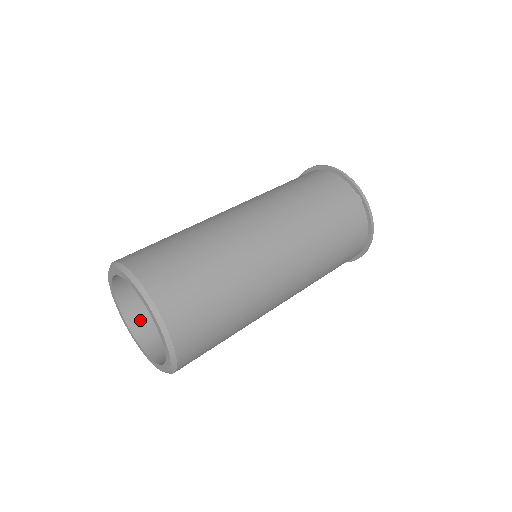
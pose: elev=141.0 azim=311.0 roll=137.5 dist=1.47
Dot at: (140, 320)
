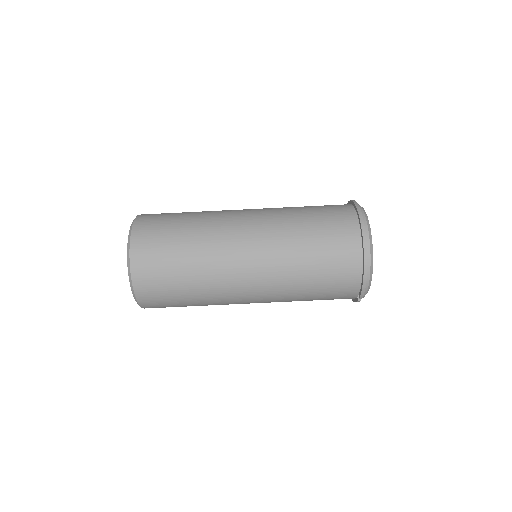
Dot at: occluded
